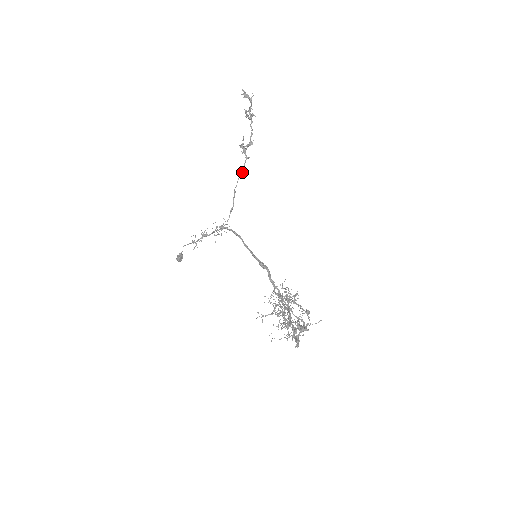
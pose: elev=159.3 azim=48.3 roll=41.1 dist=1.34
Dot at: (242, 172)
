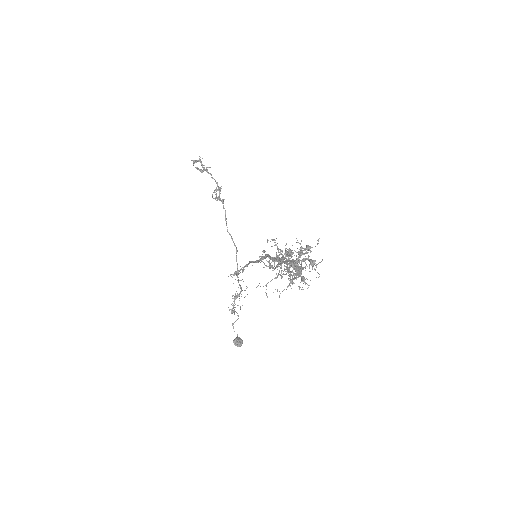
Dot at: (225, 214)
